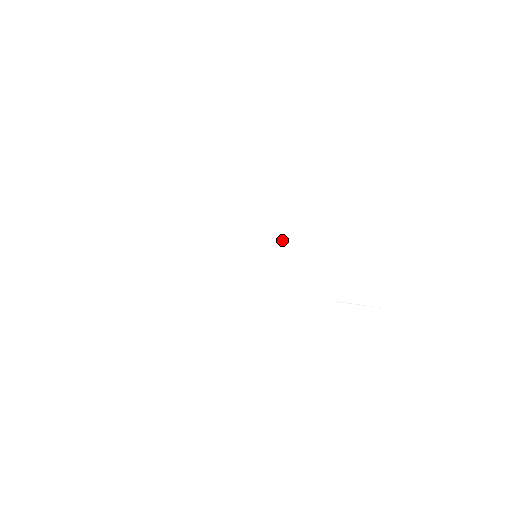
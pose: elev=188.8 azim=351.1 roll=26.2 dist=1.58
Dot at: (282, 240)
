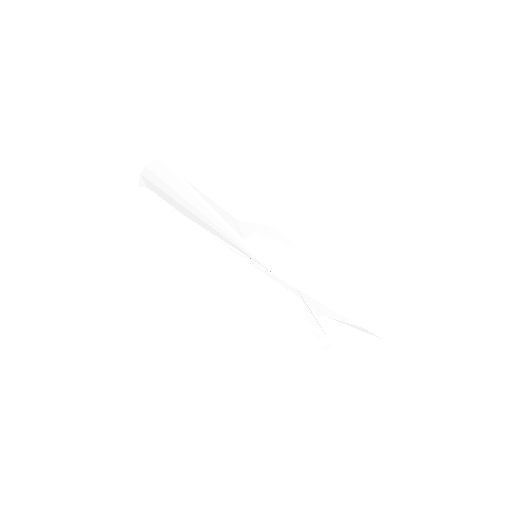
Dot at: (292, 253)
